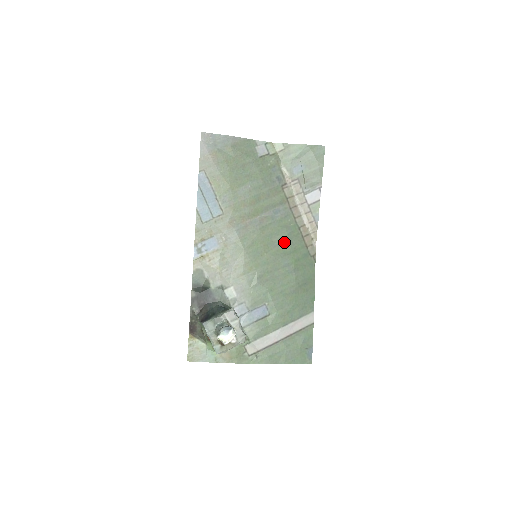
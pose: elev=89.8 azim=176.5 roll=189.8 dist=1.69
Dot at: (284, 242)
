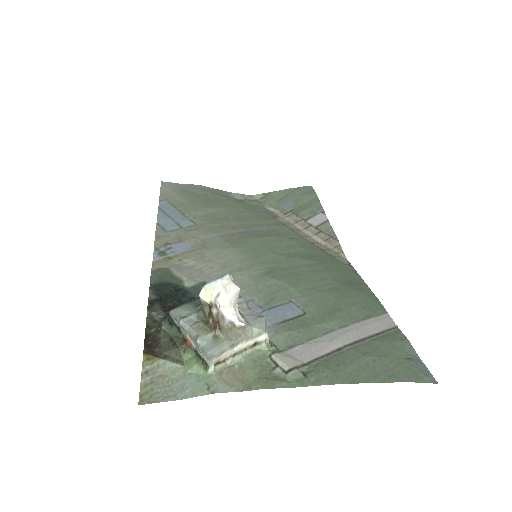
Dot at: (295, 249)
